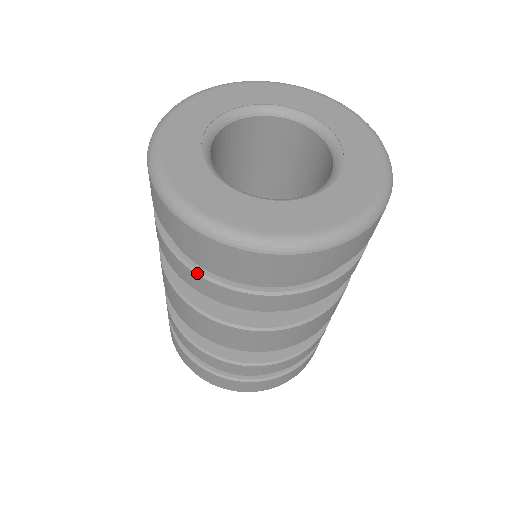
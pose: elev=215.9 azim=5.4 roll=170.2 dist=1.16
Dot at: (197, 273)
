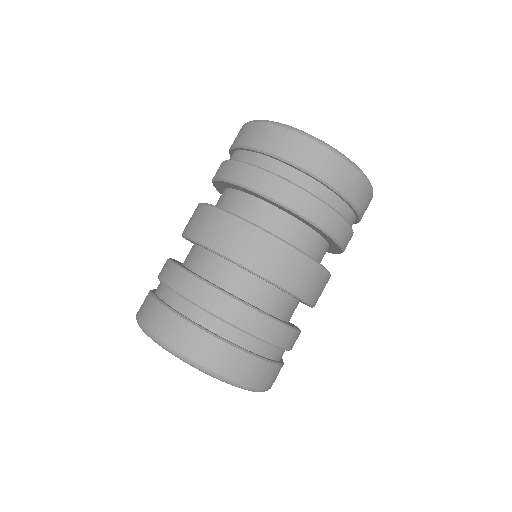
Dot at: (322, 201)
